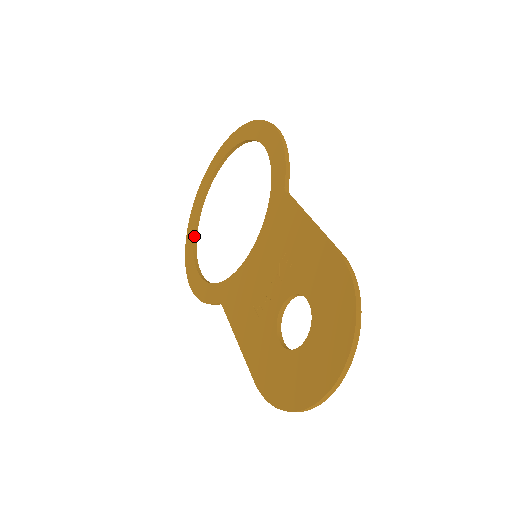
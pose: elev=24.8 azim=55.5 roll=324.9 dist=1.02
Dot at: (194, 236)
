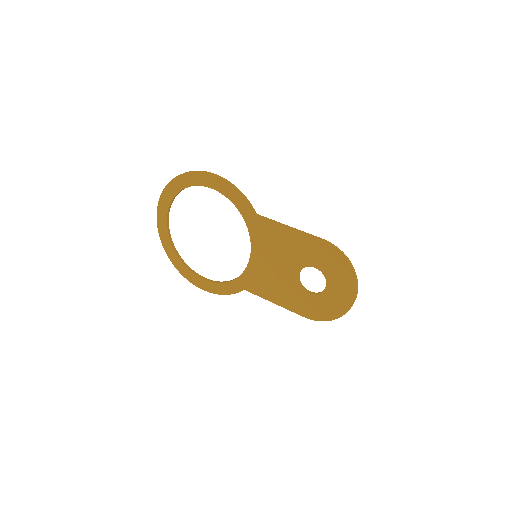
Dot at: (180, 259)
